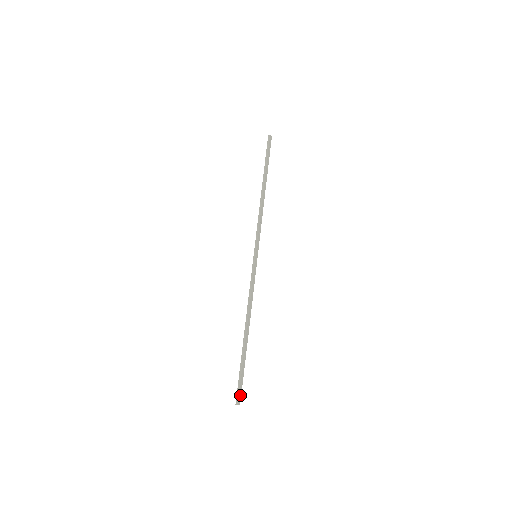
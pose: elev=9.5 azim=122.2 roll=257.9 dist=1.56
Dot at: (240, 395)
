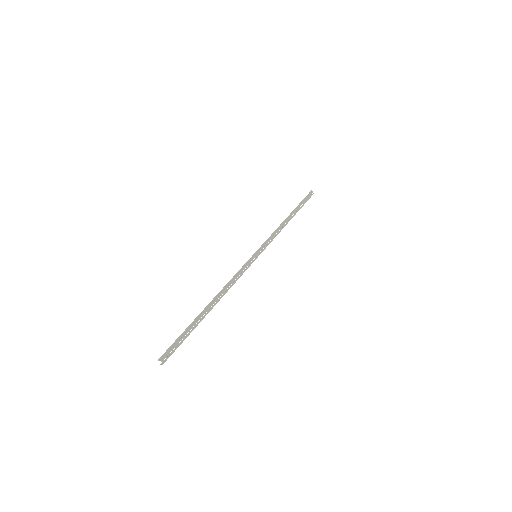
Dot at: (169, 355)
